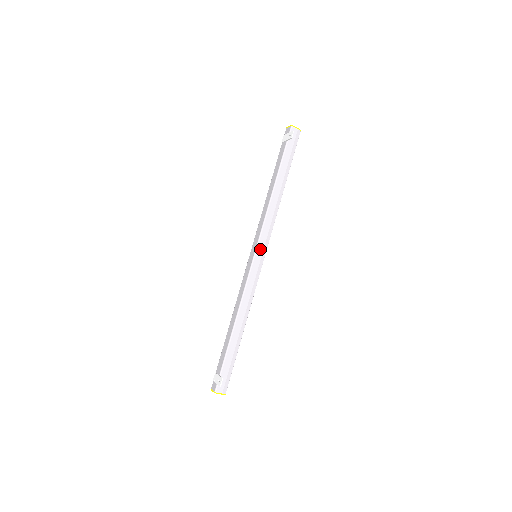
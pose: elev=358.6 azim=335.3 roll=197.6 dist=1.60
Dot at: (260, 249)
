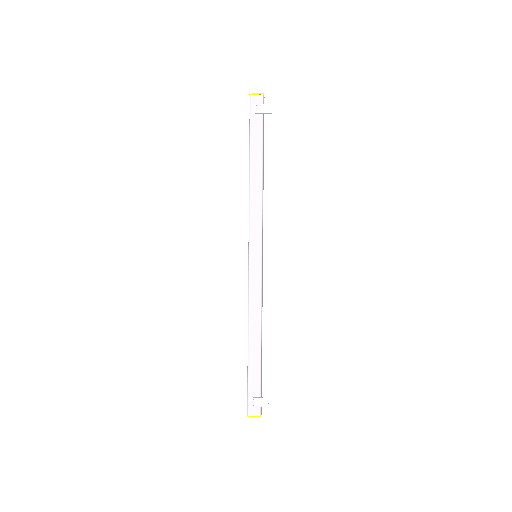
Dot at: (262, 248)
